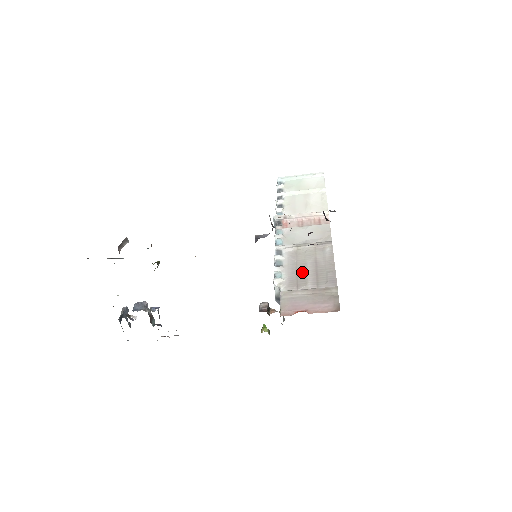
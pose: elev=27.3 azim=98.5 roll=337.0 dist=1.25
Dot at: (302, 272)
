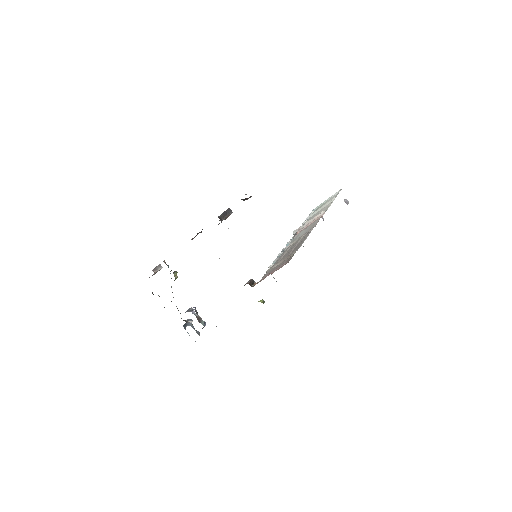
Dot at: (286, 254)
